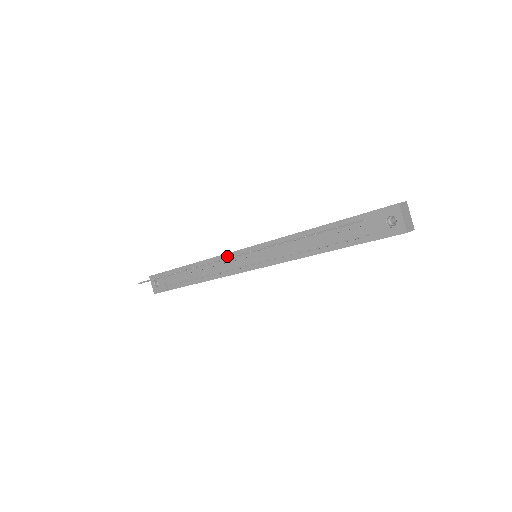
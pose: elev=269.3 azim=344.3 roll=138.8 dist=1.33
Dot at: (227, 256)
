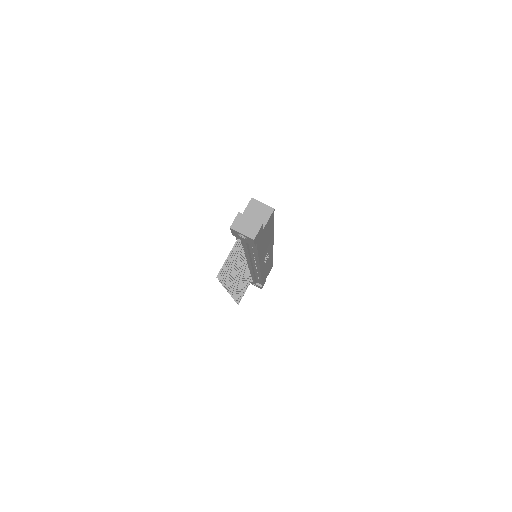
Dot at: occluded
